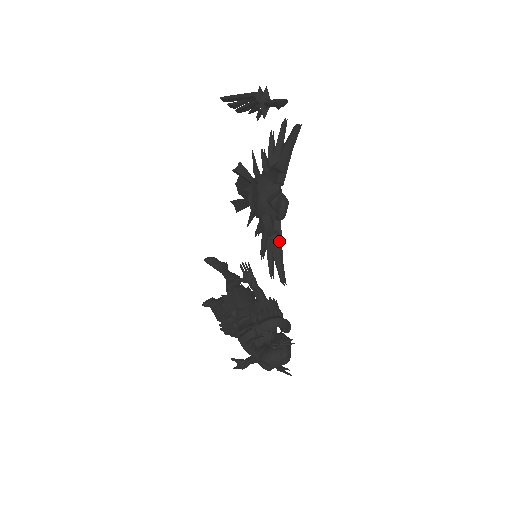
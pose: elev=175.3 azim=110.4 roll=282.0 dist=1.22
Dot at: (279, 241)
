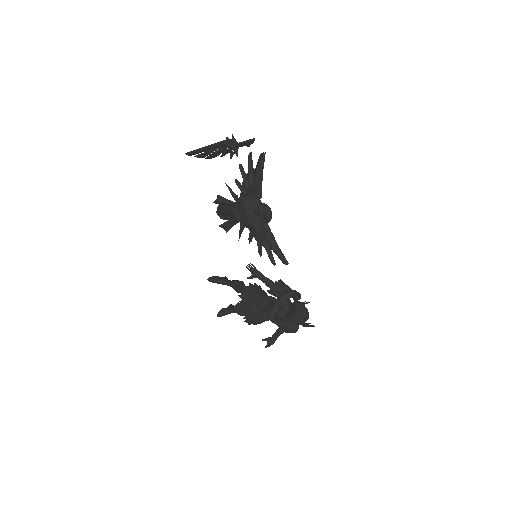
Dot at: (272, 237)
